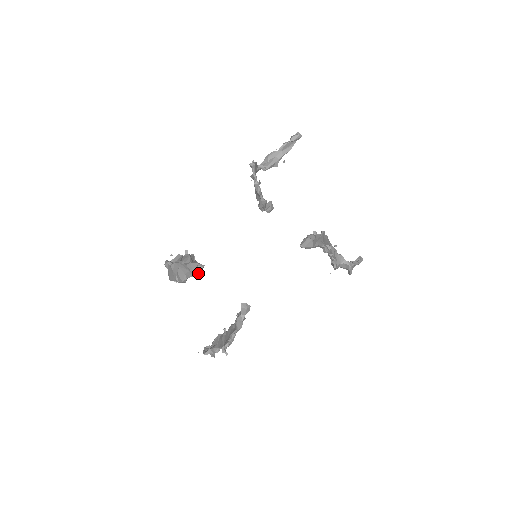
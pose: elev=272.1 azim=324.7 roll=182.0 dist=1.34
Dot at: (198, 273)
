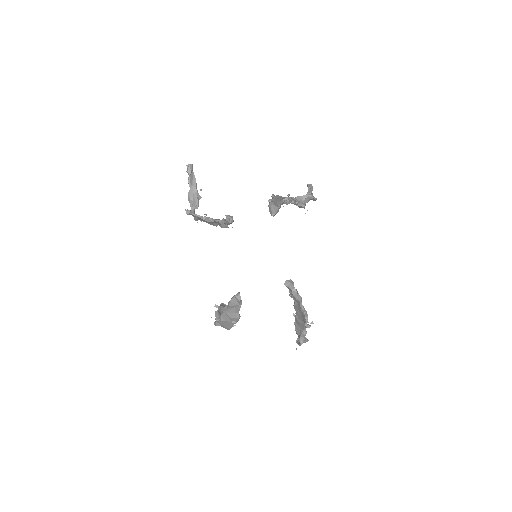
Dot at: (241, 301)
